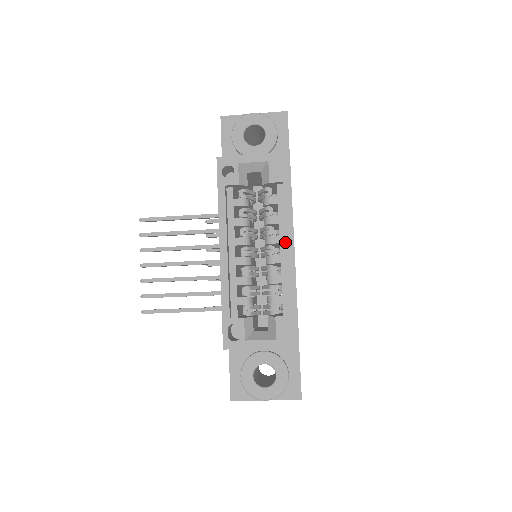
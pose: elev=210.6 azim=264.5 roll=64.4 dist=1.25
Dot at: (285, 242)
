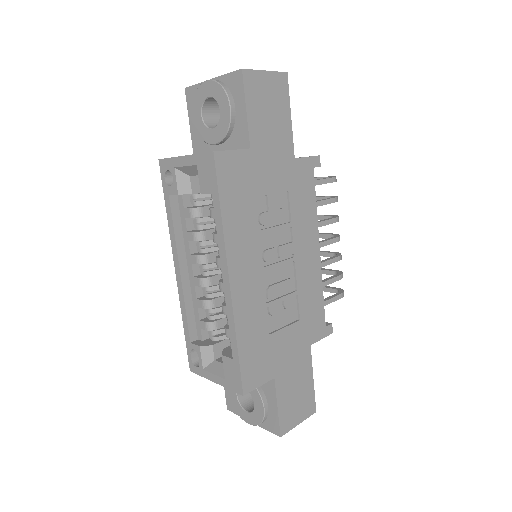
Dot at: occluded
